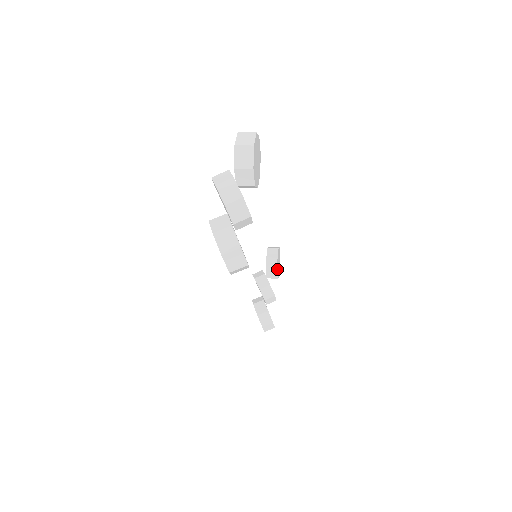
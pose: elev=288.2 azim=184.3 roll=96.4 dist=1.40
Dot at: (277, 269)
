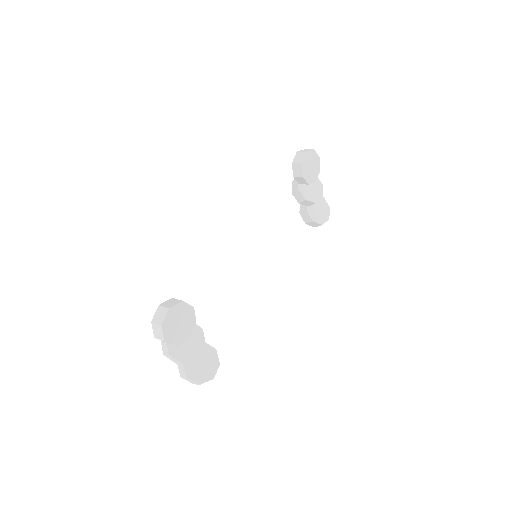
Dot at: (309, 181)
